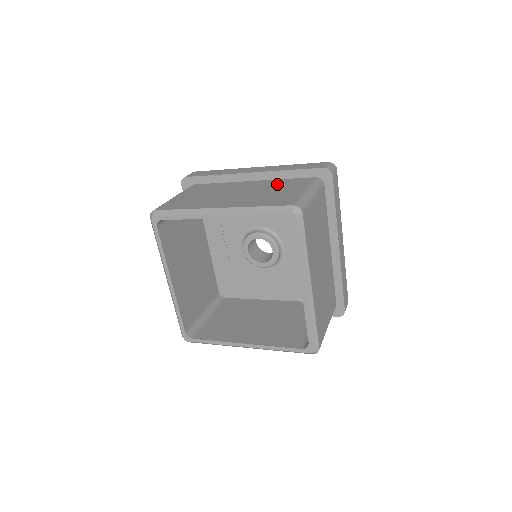
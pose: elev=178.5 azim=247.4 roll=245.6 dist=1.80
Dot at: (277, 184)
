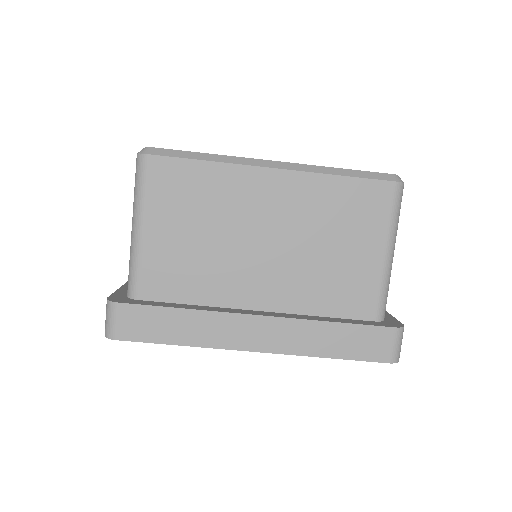
Dot at: occluded
